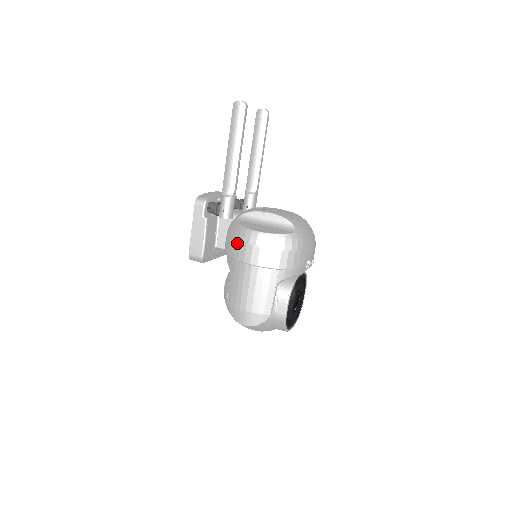
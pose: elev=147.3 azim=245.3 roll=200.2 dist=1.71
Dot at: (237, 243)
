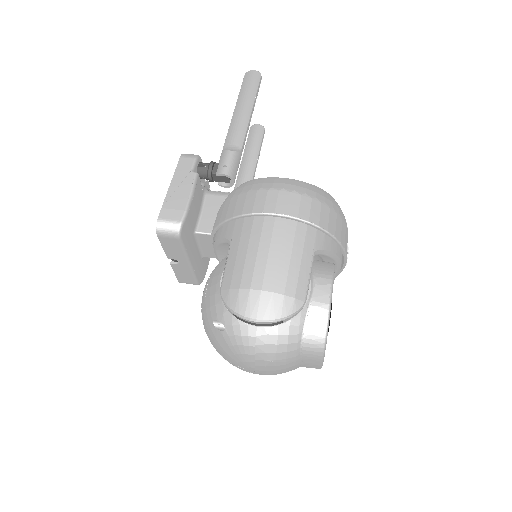
Dot at: (250, 193)
